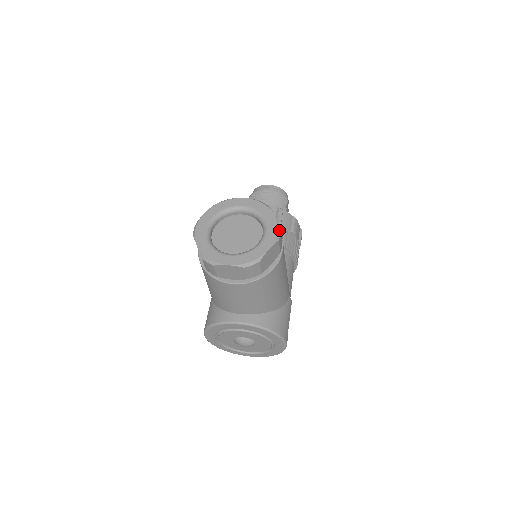
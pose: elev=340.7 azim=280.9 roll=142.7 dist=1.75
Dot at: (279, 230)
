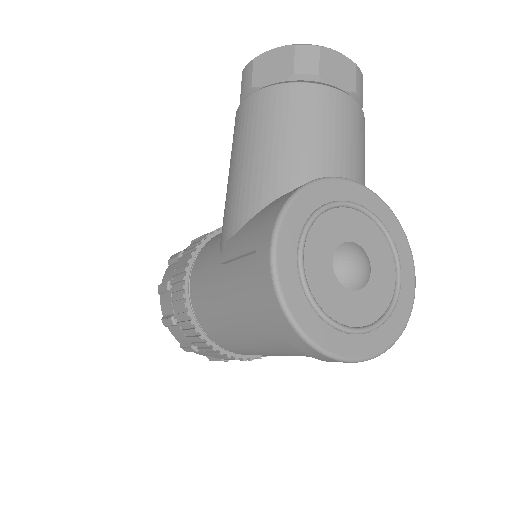
Dot at: occluded
